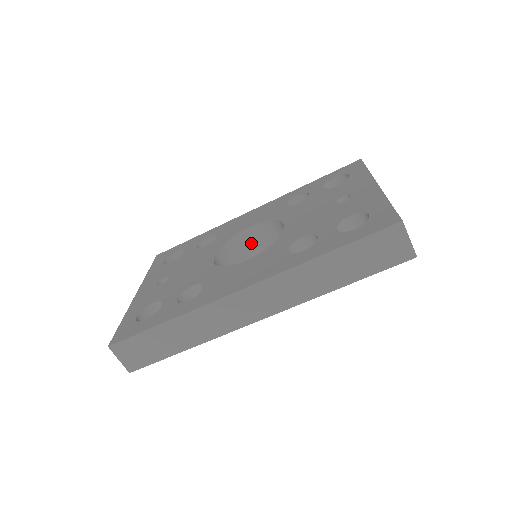
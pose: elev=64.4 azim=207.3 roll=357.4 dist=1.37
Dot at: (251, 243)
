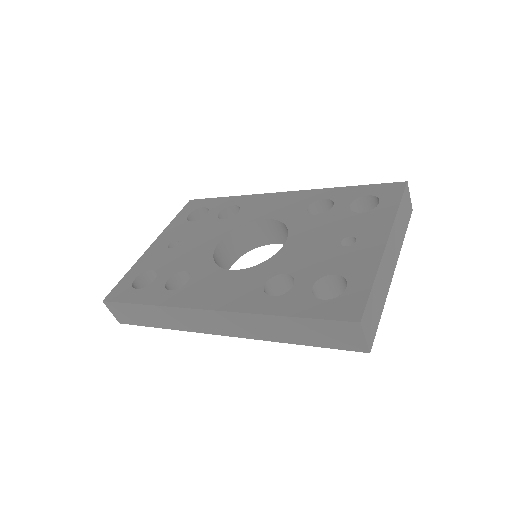
Dot at: (264, 232)
